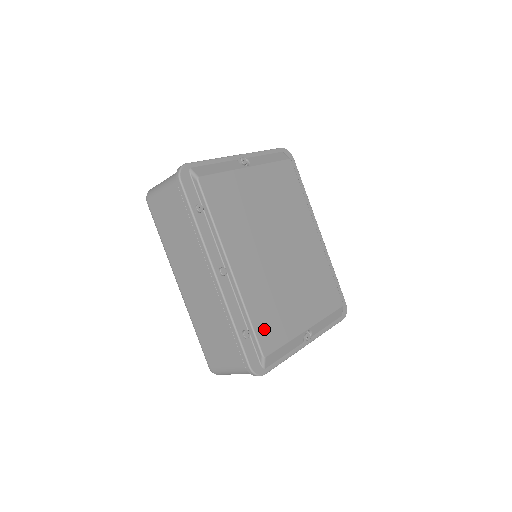
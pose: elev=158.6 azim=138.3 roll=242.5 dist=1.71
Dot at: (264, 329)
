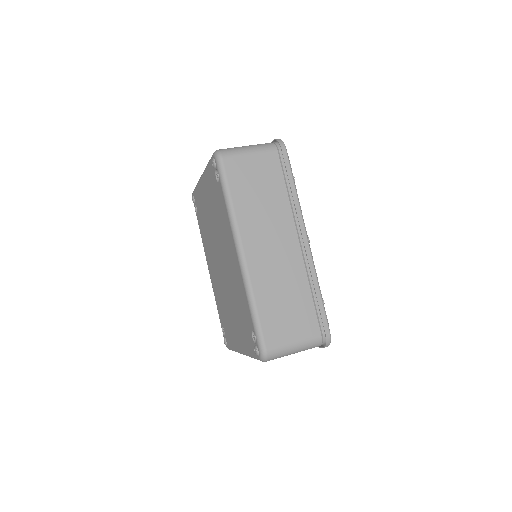
Dot at: occluded
